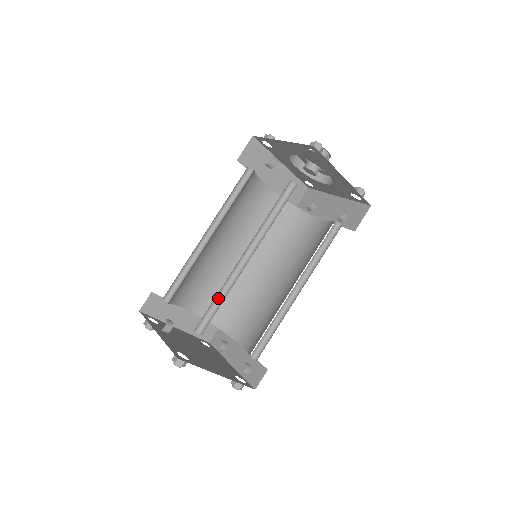
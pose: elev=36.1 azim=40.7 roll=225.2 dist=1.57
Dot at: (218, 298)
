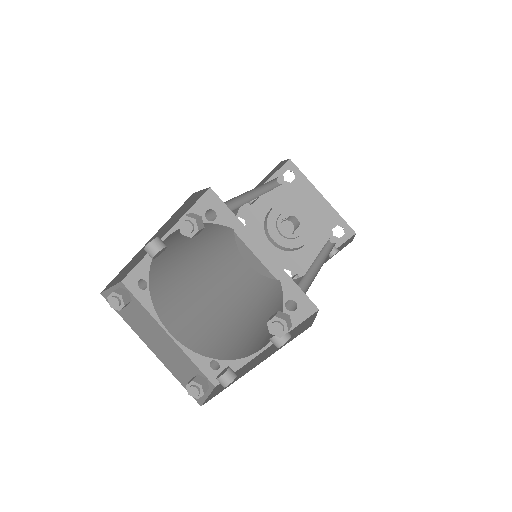
Dot at: (230, 209)
